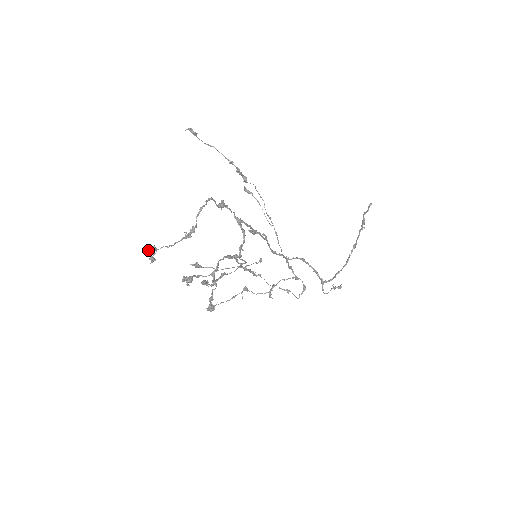
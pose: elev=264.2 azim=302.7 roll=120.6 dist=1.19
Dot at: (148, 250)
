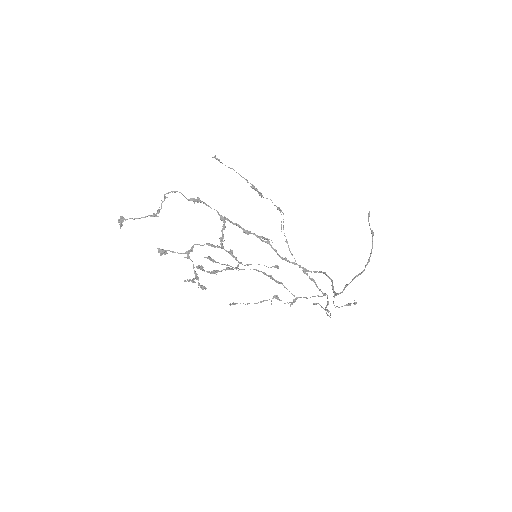
Dot at: (121, 219)
